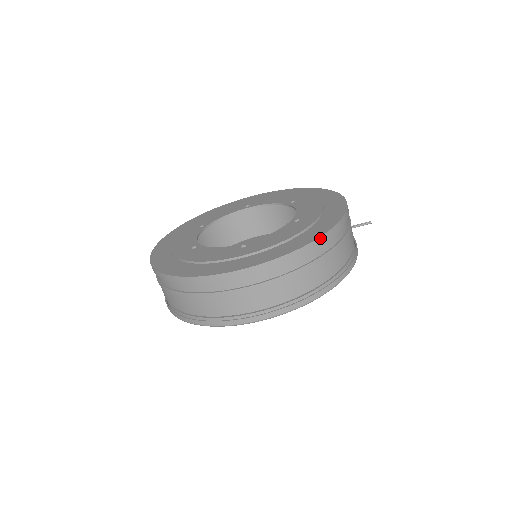
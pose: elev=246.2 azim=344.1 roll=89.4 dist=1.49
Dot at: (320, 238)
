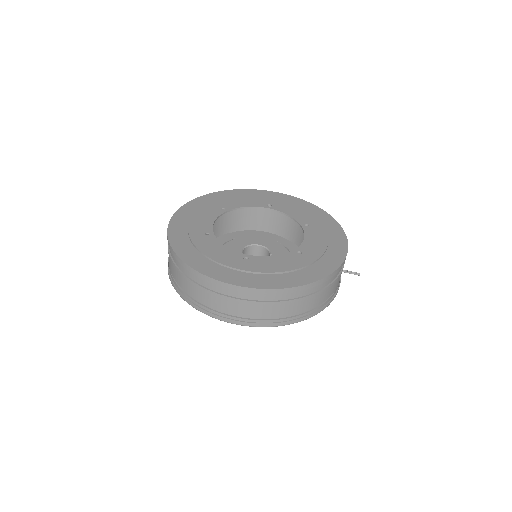
Dot at: (307, 285)
